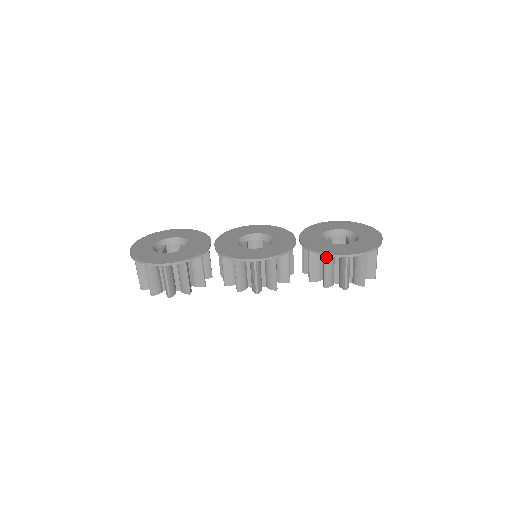
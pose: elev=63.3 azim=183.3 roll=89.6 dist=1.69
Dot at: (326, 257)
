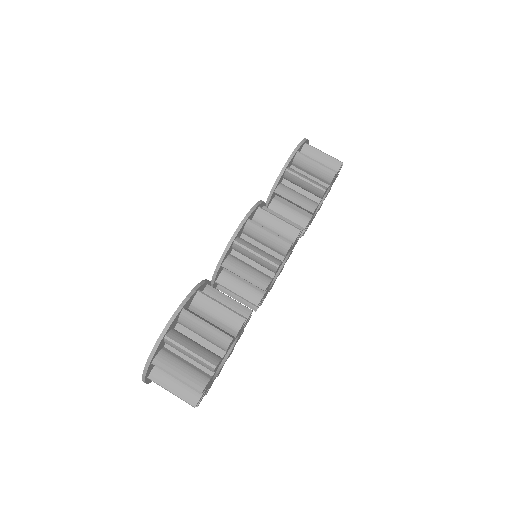
Dot at: (289, 170)
